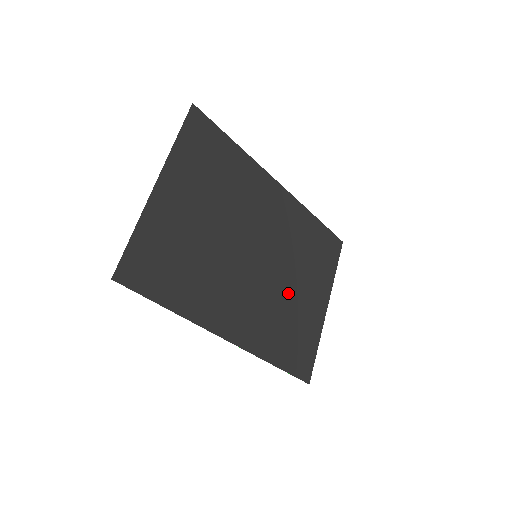
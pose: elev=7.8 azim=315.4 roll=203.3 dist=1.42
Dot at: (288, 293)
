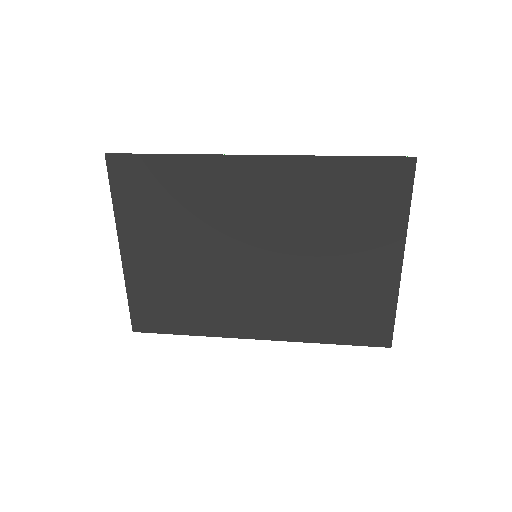
Dot at: (321, 272)
